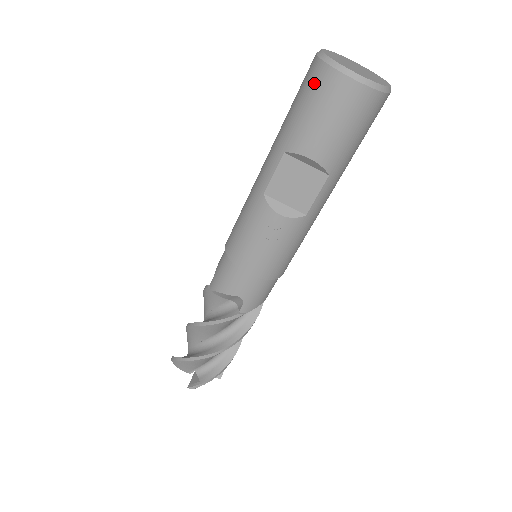
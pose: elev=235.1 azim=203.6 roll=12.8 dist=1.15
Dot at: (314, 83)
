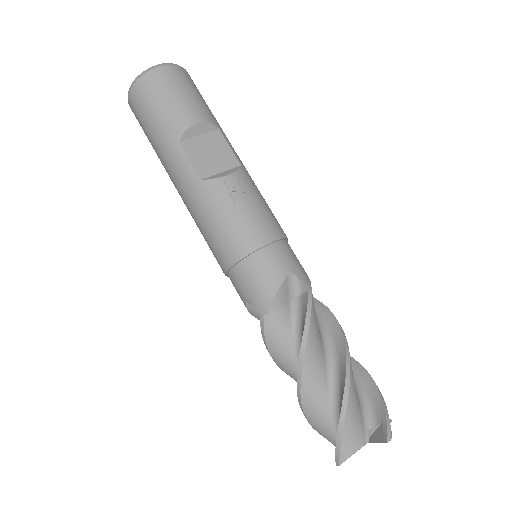
Dot at: (146, 93)
